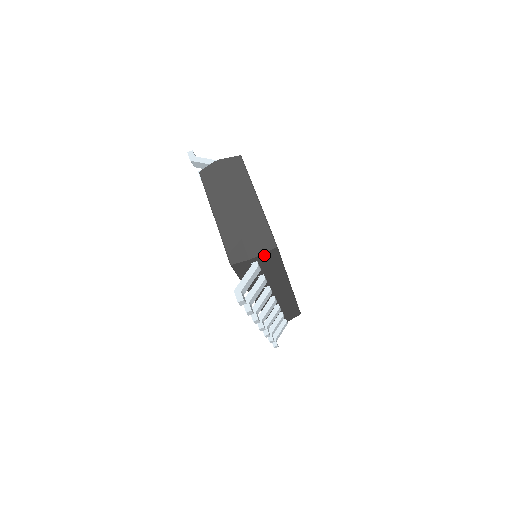
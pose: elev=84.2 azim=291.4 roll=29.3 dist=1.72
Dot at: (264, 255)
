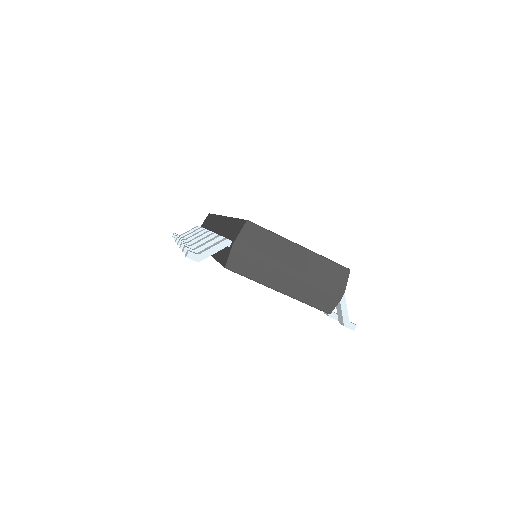
Dot at: (344, 283)
